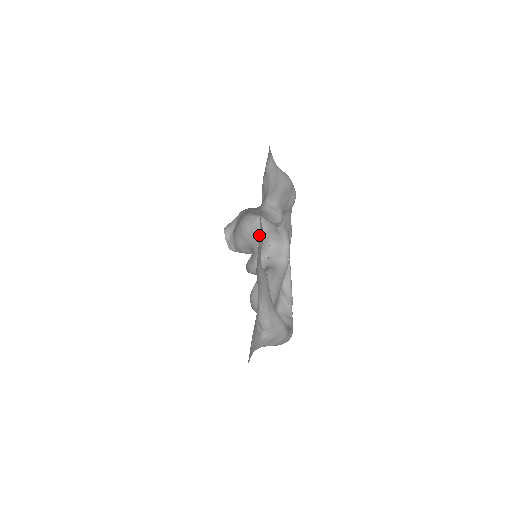
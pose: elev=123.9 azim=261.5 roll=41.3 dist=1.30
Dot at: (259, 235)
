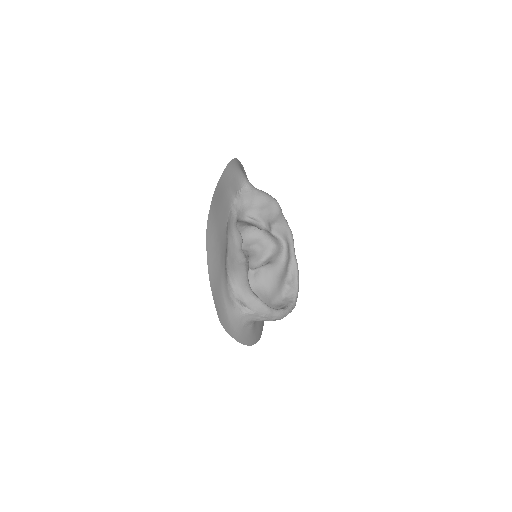
Dot at: (231, 239)
